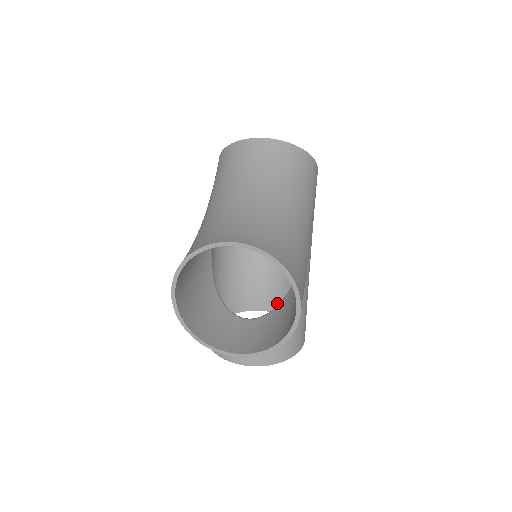
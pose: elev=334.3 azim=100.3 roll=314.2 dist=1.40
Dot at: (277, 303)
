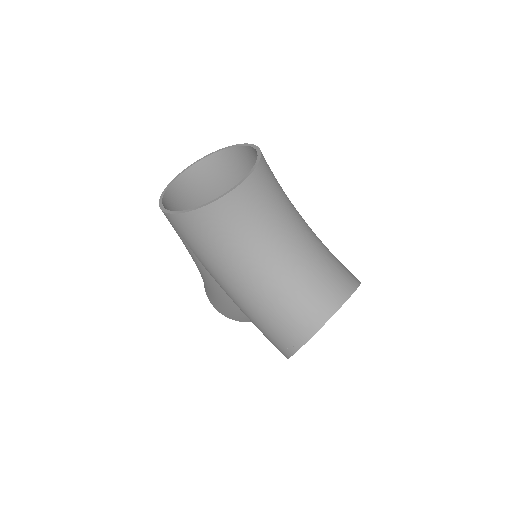
Dot at: occluded
